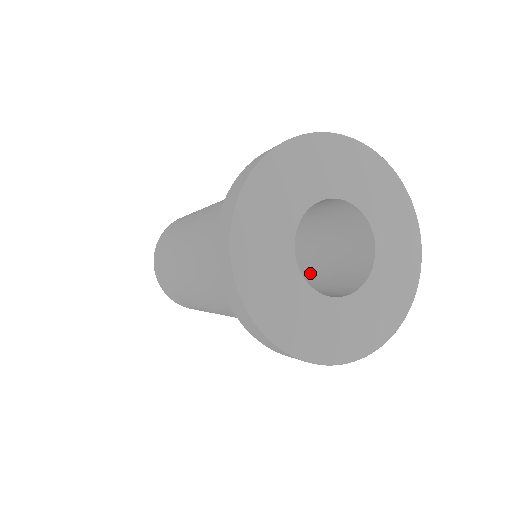
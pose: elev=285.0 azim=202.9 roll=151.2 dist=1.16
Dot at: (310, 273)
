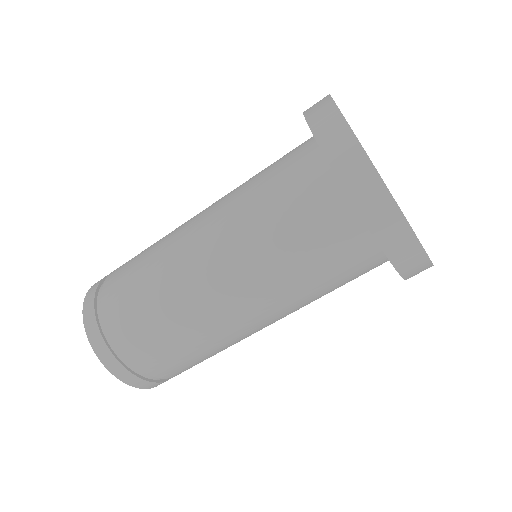
Dot at: occluded
